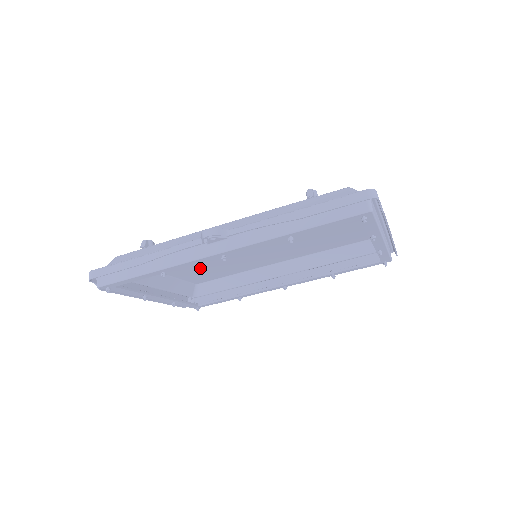
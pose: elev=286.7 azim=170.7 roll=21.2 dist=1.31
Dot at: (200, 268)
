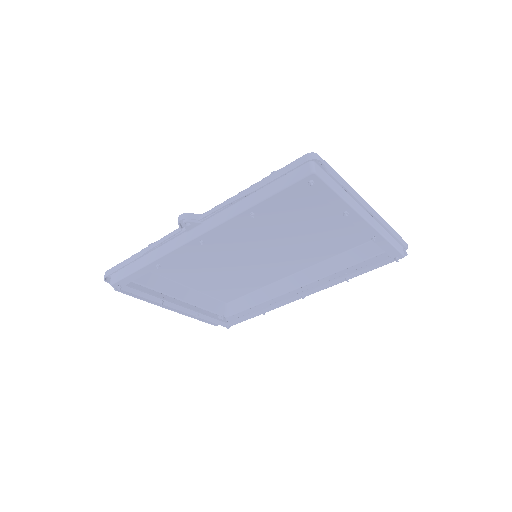
Dot at: (217, 279)
